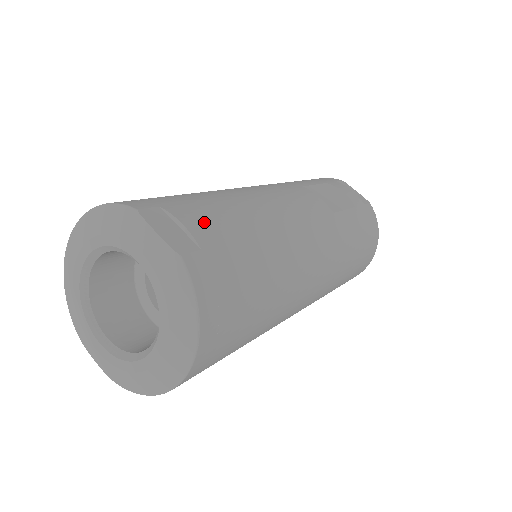
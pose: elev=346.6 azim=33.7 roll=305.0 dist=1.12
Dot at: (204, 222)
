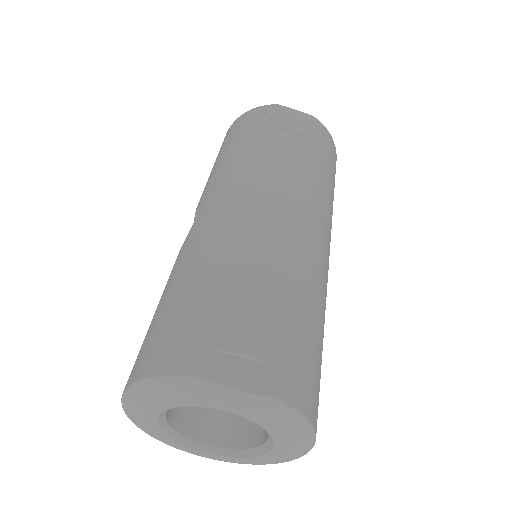
Dot at: (255, 330)
